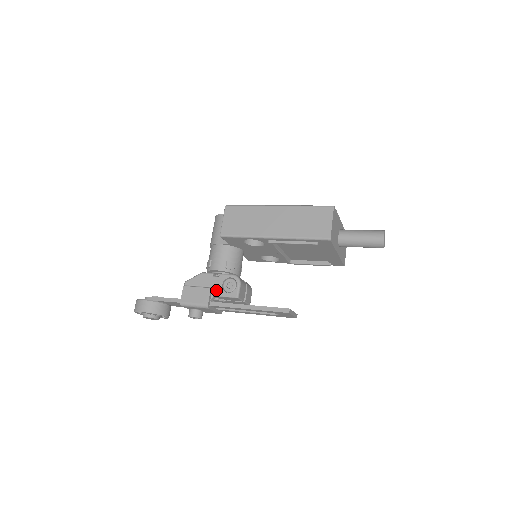
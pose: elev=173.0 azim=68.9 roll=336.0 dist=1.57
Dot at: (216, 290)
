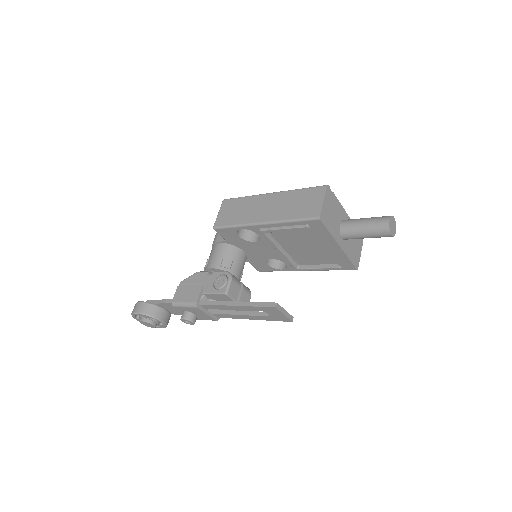
Dot at: (207, 287)
